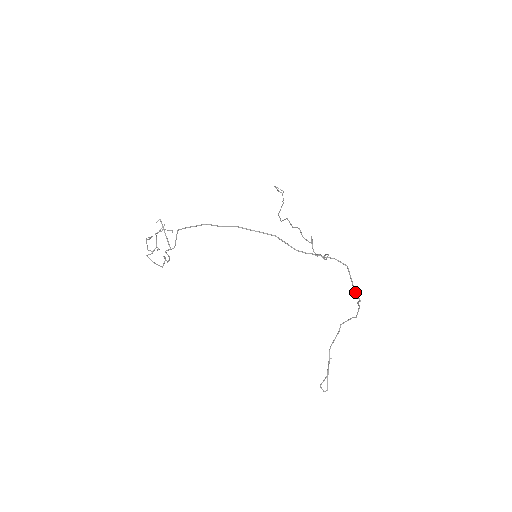
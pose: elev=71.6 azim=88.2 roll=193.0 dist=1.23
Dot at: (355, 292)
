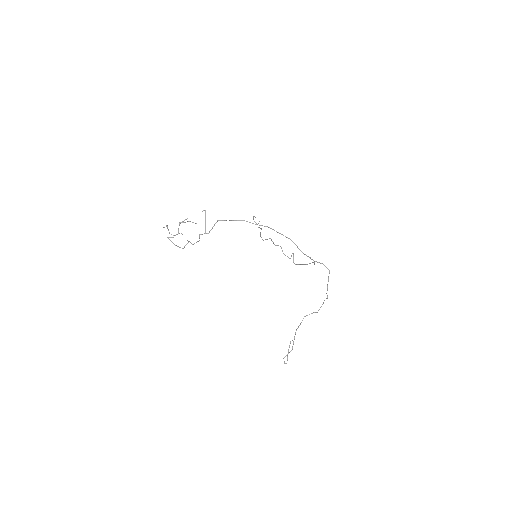
Dot at: occluded
